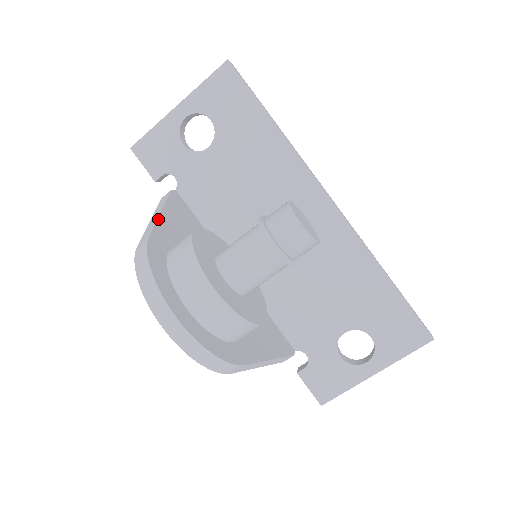
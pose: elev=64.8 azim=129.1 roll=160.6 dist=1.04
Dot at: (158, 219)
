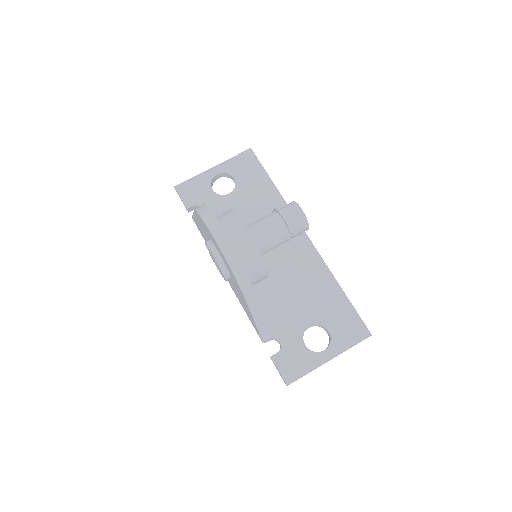
Dot at: occluded
